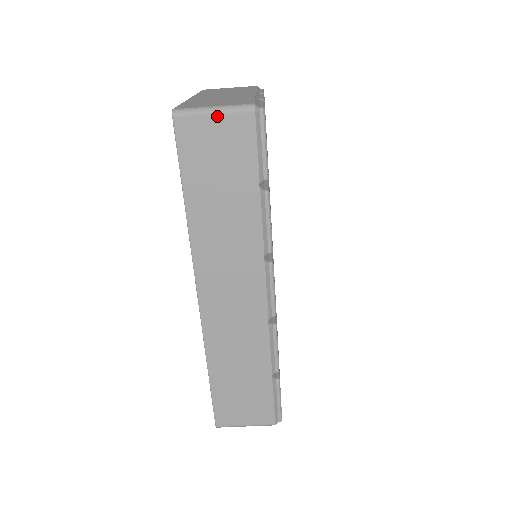
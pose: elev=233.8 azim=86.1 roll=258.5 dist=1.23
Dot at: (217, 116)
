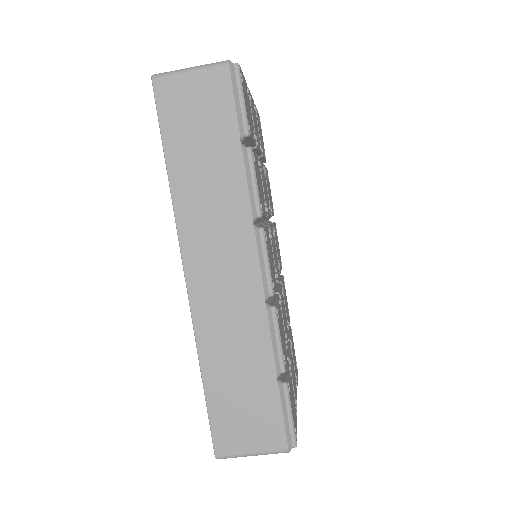
Dot at: (193, 74)
